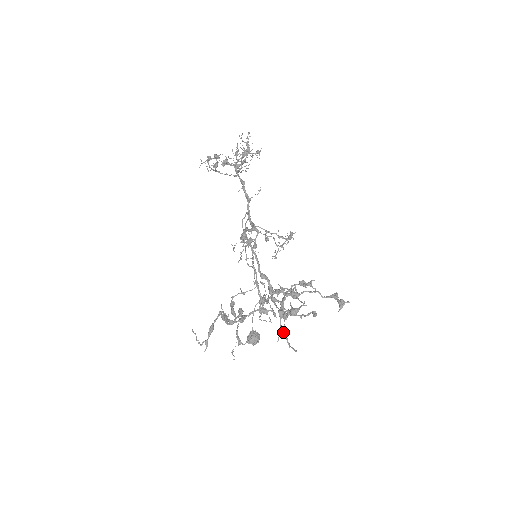
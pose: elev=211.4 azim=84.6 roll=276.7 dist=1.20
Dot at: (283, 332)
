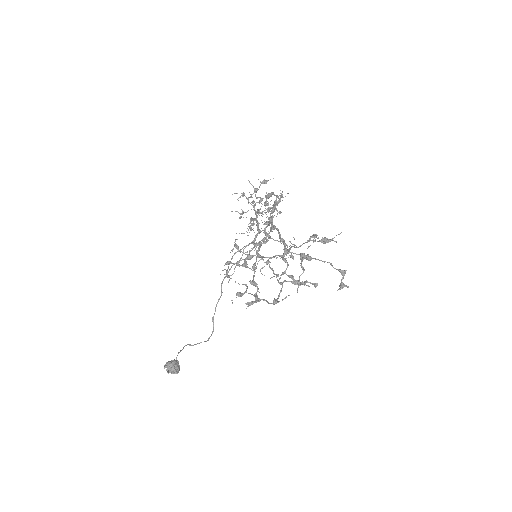
Dot at: (301, 261)
